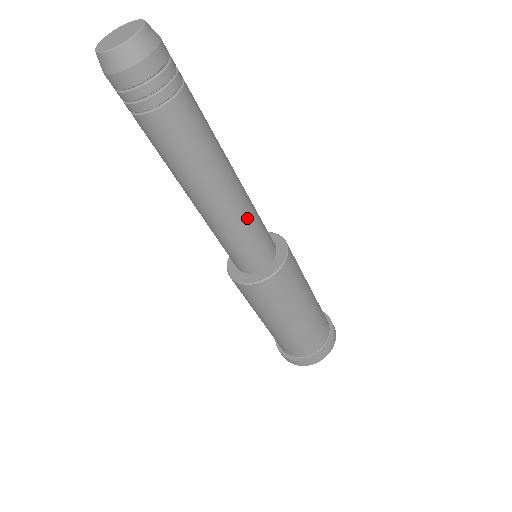
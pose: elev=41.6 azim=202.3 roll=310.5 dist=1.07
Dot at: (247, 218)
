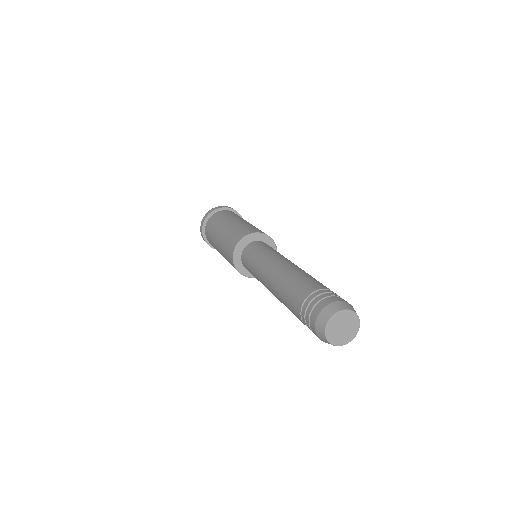
Dot at: occluded
